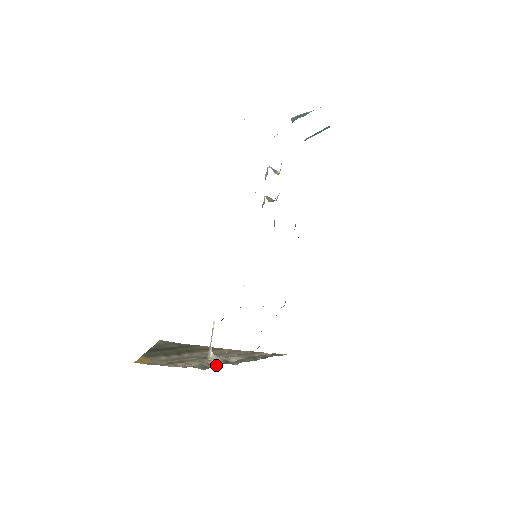
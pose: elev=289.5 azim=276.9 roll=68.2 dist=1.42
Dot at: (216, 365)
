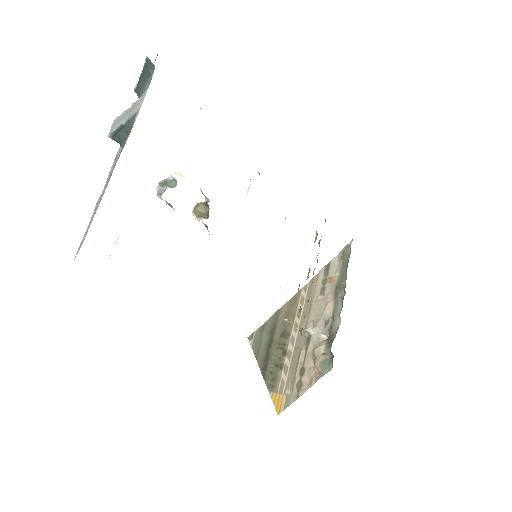
Dot at: (326, 339)
